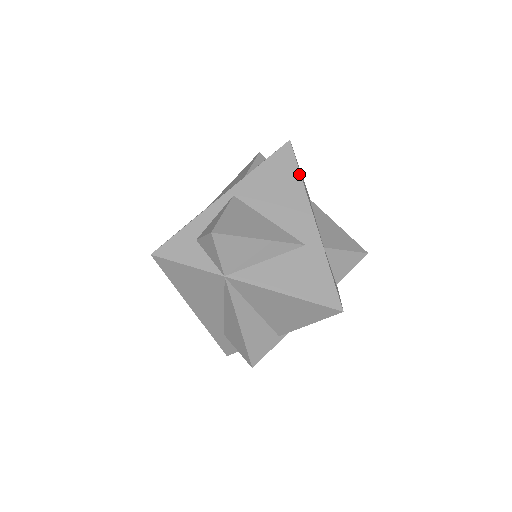
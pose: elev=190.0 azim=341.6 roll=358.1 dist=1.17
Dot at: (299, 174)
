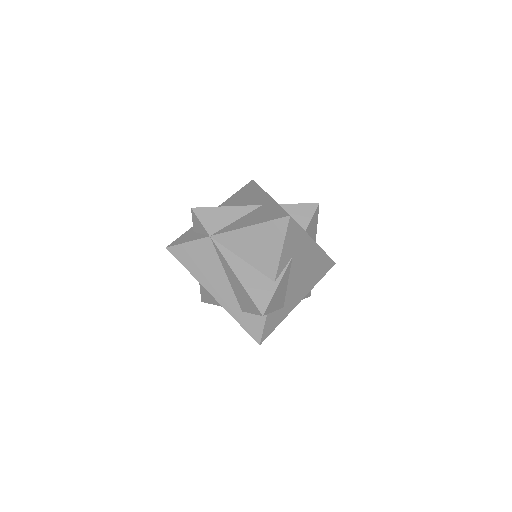
Dot at: (258, 186)
